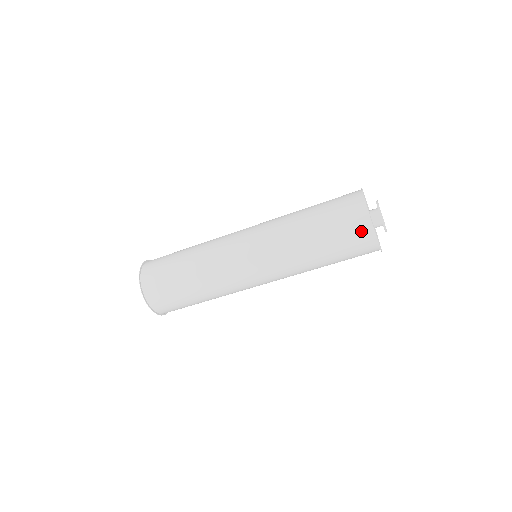
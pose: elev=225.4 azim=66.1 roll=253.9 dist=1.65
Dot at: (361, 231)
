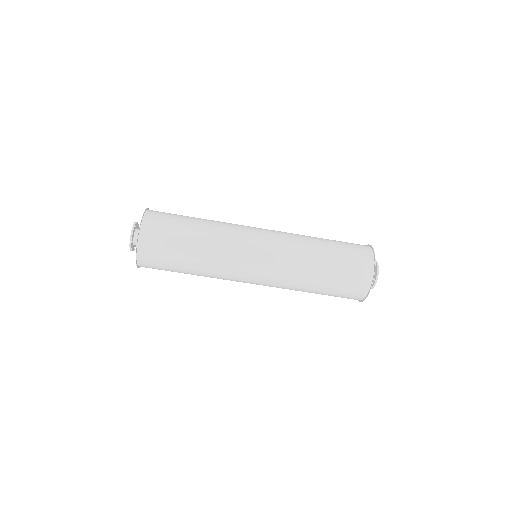
Dot at: (364, 259)
